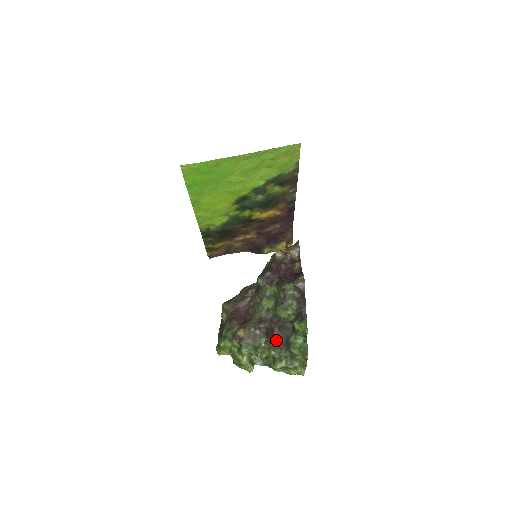
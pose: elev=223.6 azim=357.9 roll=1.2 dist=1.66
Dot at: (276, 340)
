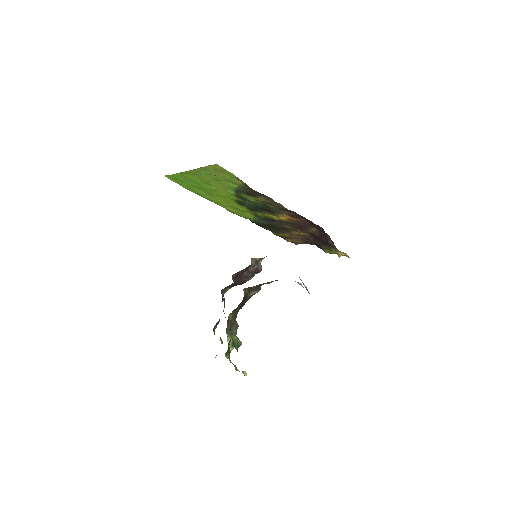
Dot at: occluded
